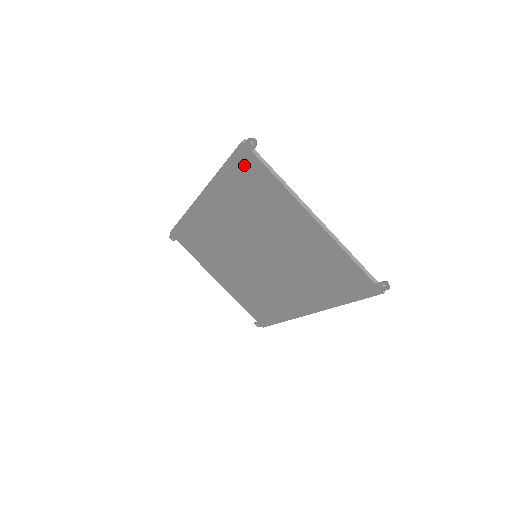
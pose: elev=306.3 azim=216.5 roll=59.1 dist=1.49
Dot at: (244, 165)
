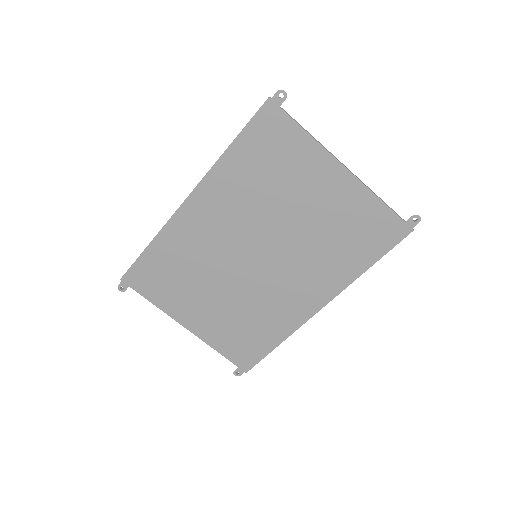
Dot at: (265, 128)
